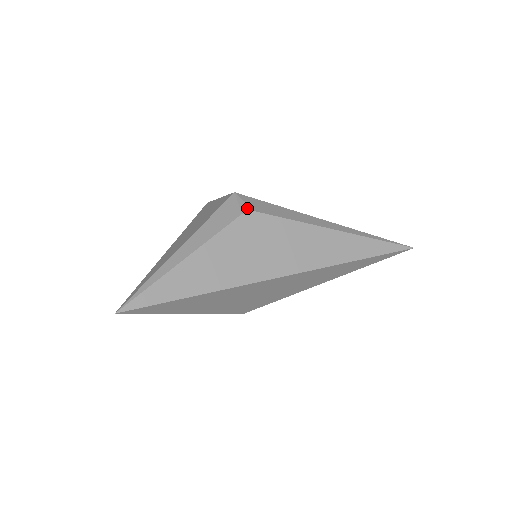
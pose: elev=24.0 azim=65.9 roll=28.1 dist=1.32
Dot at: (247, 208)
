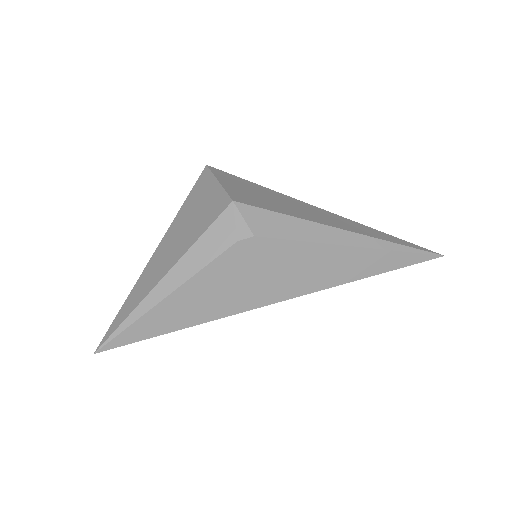
Dot at: (245, 231)
